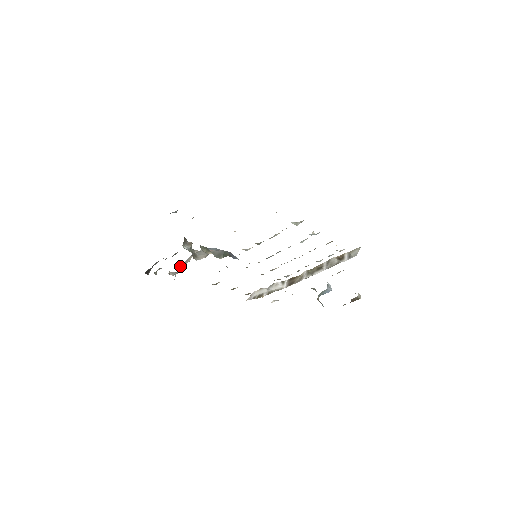
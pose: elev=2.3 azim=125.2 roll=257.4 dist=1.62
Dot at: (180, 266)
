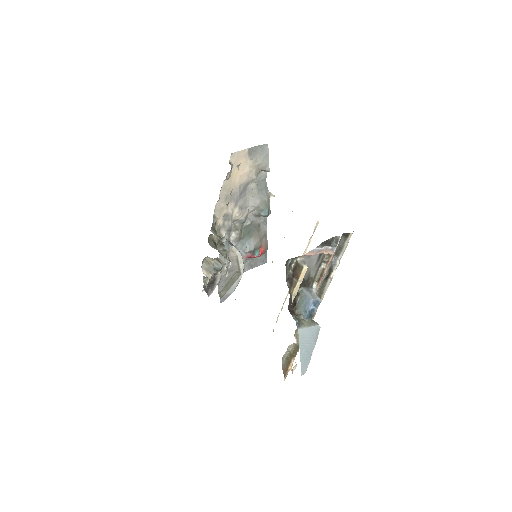
Dot at: occluded
